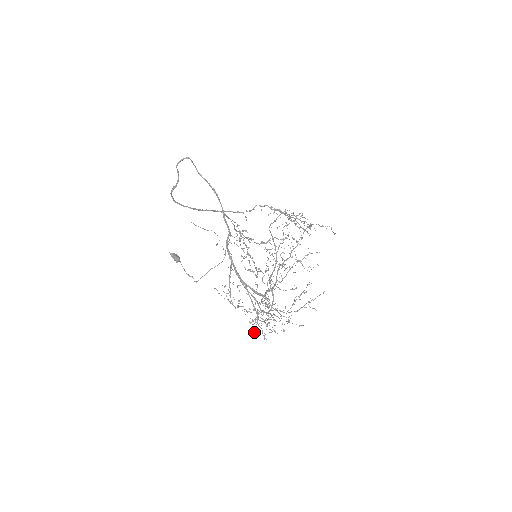
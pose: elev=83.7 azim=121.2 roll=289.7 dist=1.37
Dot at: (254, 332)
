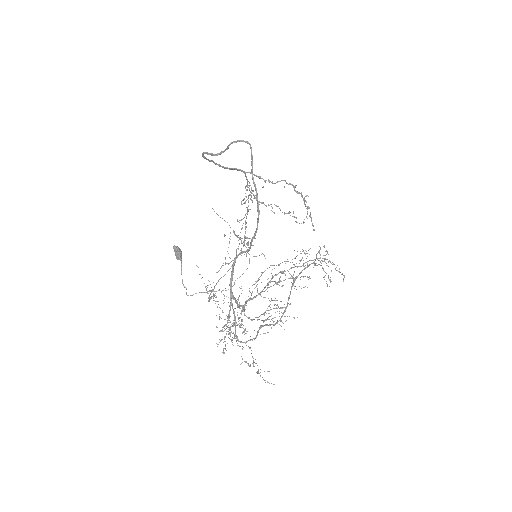
Dot at: (217, 346)
